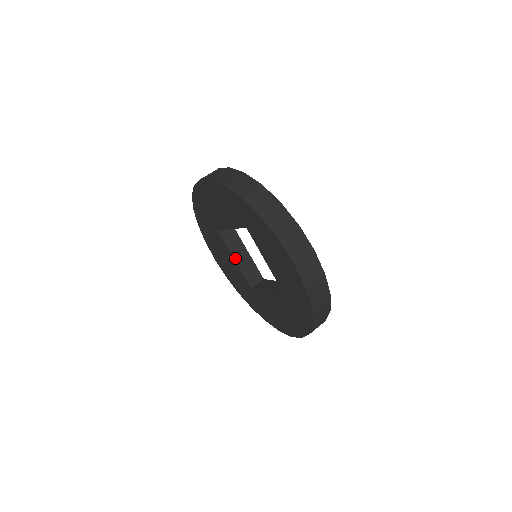
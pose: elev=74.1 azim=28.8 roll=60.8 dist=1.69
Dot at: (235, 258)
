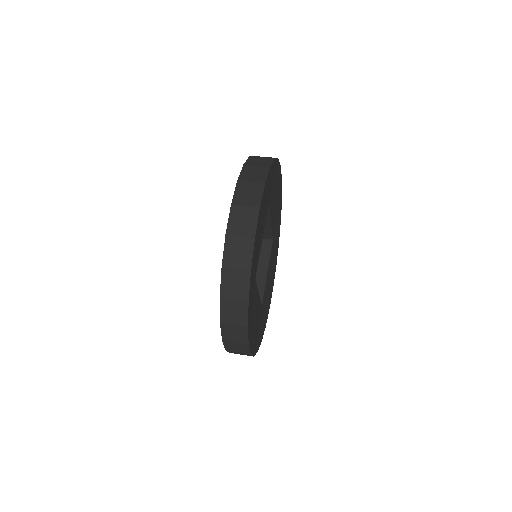
Dot at: occluded
